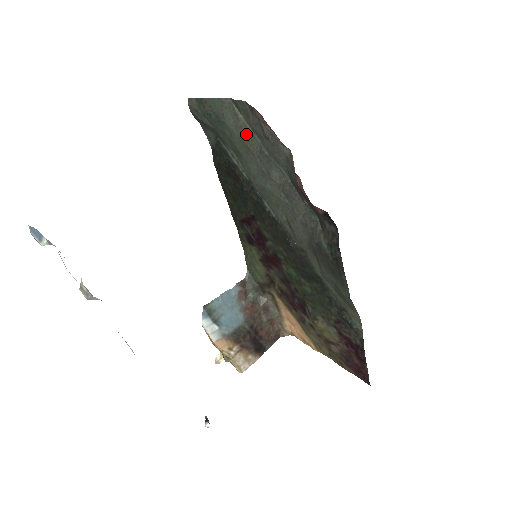
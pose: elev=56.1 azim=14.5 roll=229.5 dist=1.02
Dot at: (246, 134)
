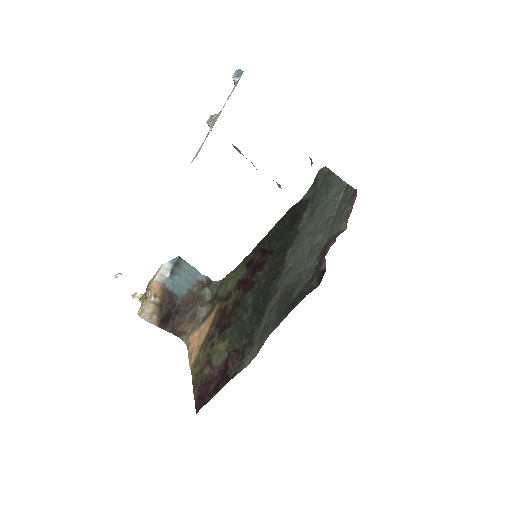
Dot at: (332, 205)
